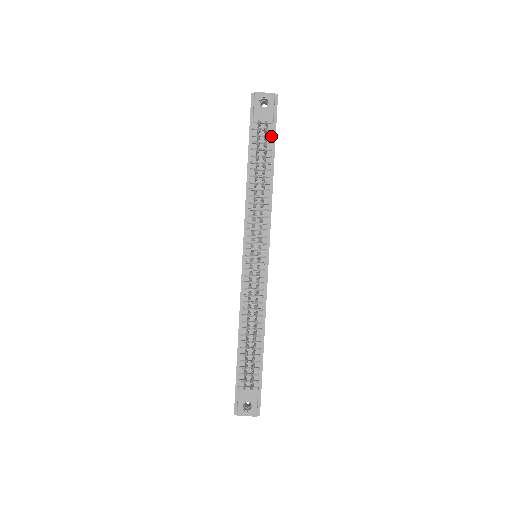
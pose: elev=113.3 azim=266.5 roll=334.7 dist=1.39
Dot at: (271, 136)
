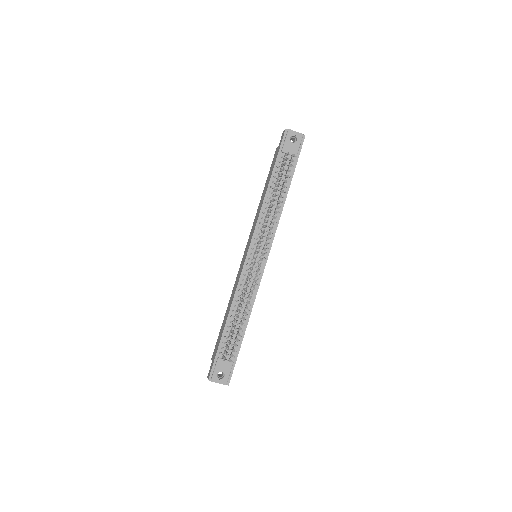
Dot at: (293, 166)
